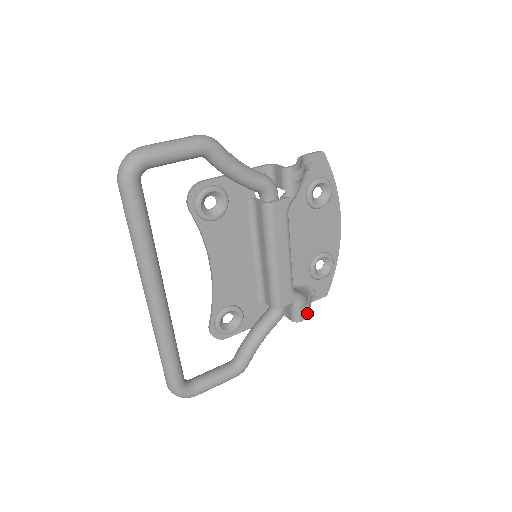
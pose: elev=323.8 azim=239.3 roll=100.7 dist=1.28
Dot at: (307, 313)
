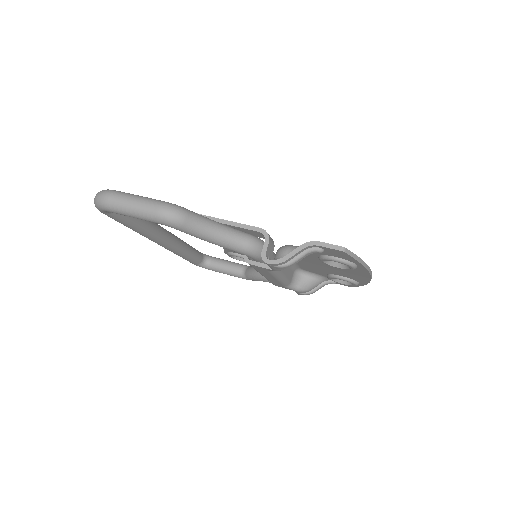
Dot at: occluded
